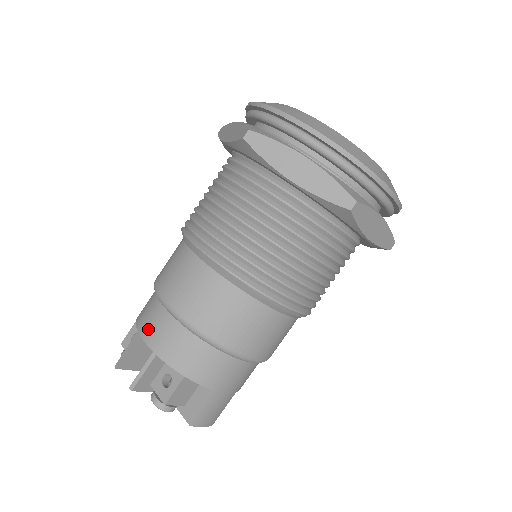
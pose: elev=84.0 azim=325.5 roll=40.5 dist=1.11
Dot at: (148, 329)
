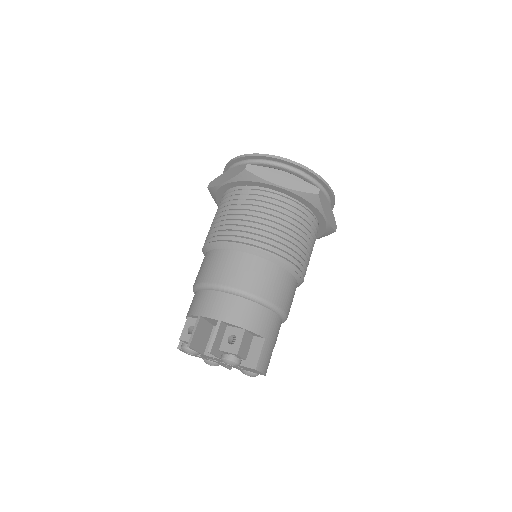
Dot at: (207, 309)
